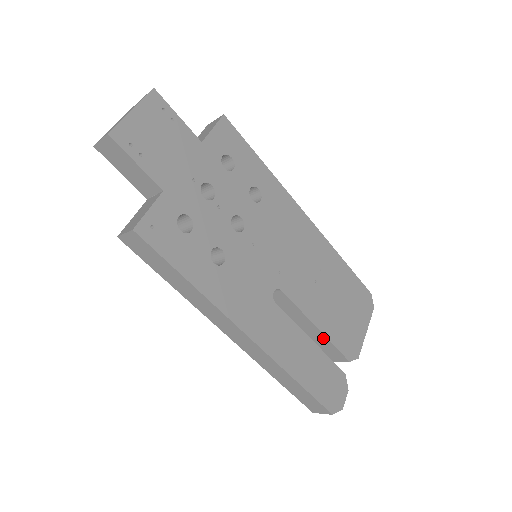
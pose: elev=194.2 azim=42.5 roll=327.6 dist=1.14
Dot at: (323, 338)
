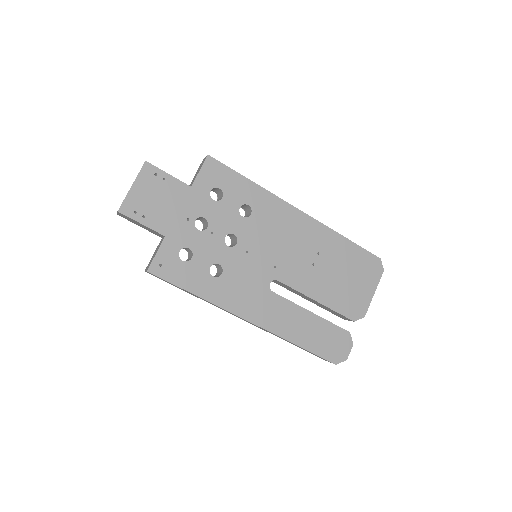
Dot at: (326, 307)
